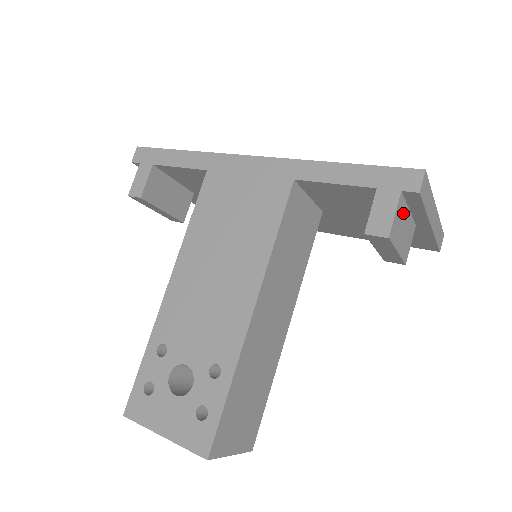
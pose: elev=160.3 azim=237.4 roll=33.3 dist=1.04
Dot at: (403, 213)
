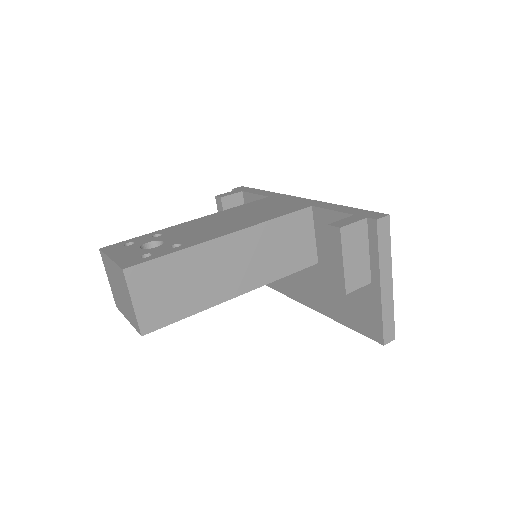
Dot at: (362, 240)
